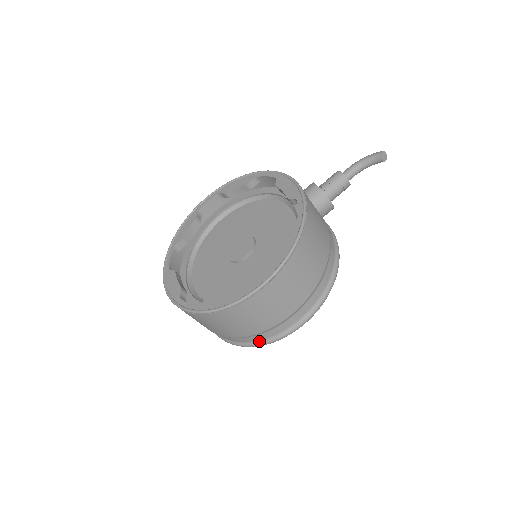
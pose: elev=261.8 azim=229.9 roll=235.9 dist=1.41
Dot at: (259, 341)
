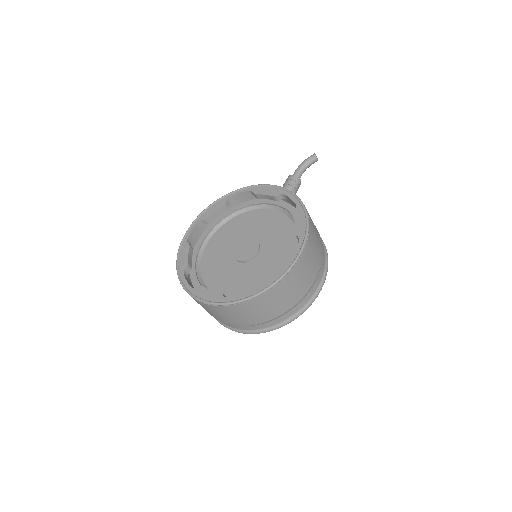
Dot at: (296, 313)
